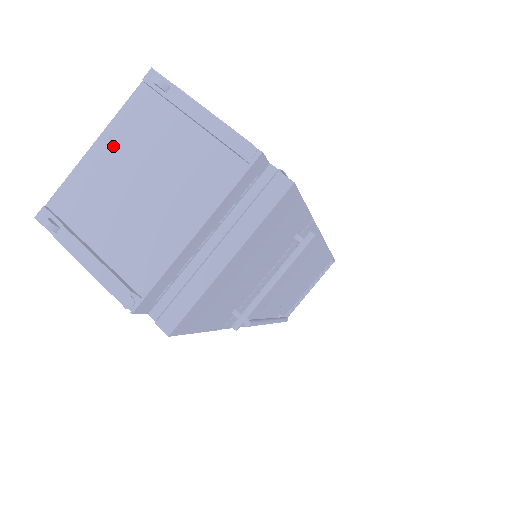
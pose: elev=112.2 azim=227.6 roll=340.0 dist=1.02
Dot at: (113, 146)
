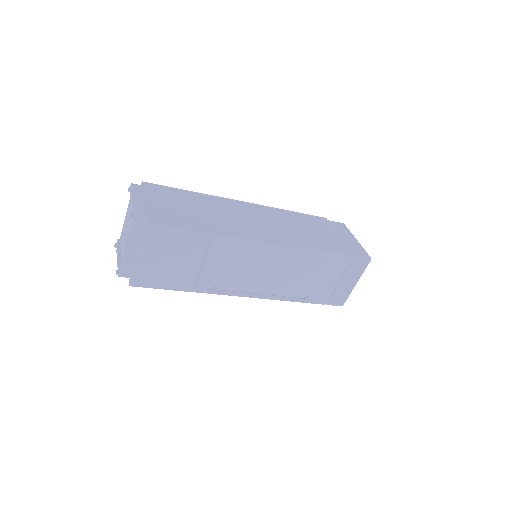
Dot at: (127, 214)
